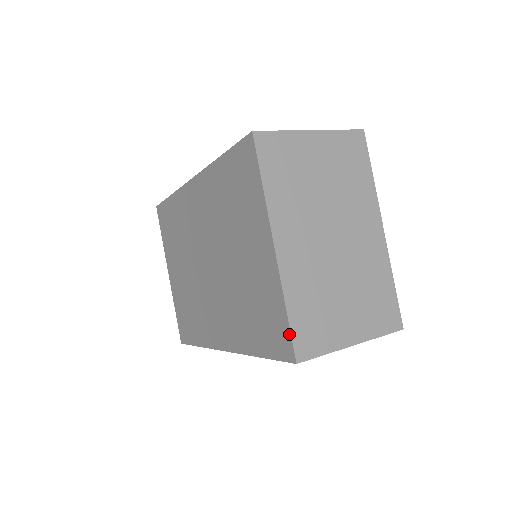
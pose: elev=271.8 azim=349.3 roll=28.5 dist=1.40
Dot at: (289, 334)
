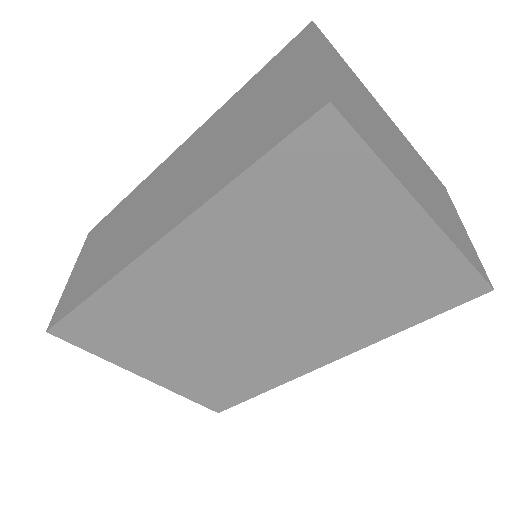
Dot at: (476, 275)
